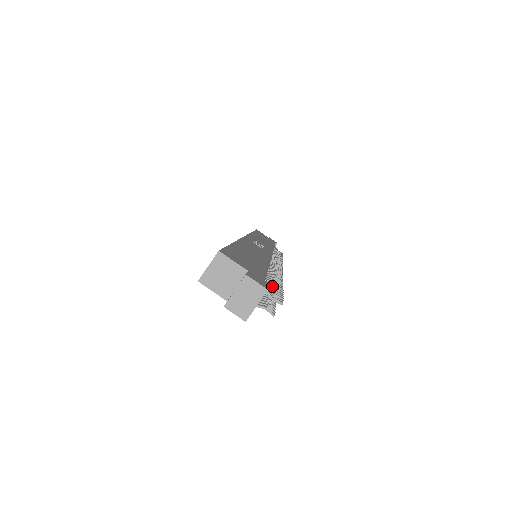
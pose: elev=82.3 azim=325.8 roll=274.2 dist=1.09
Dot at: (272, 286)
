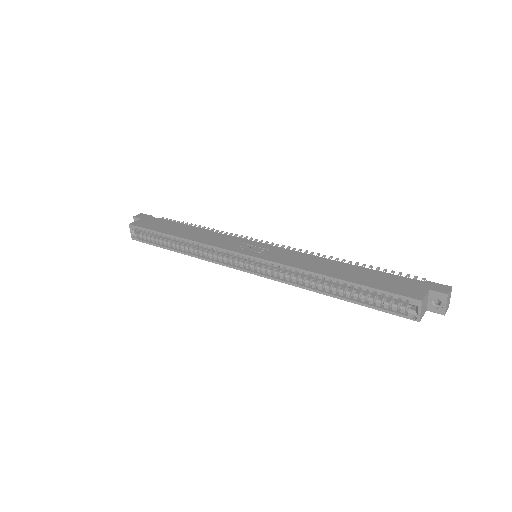
Dot at: occluded
